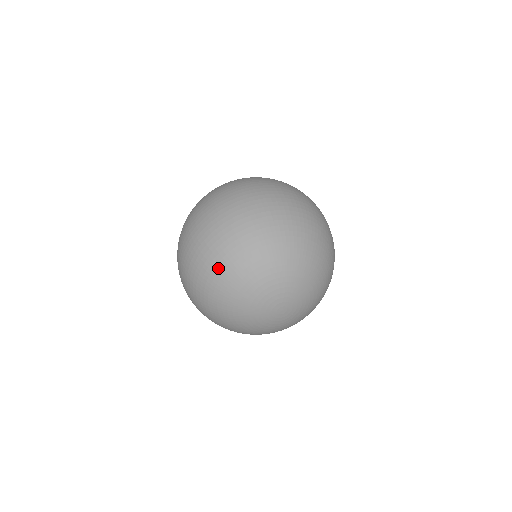
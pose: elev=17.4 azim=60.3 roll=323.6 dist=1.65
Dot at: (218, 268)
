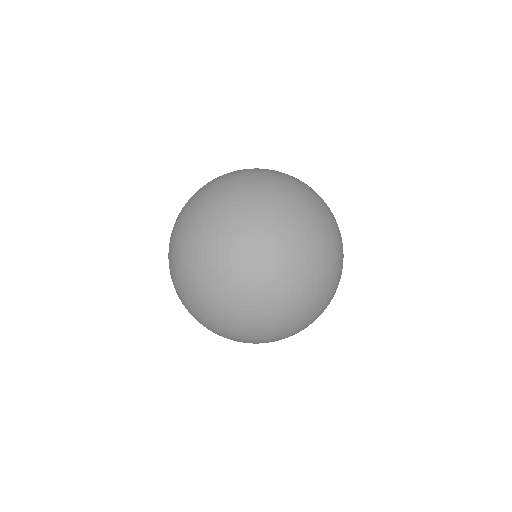
Dot at: (307, 193)
